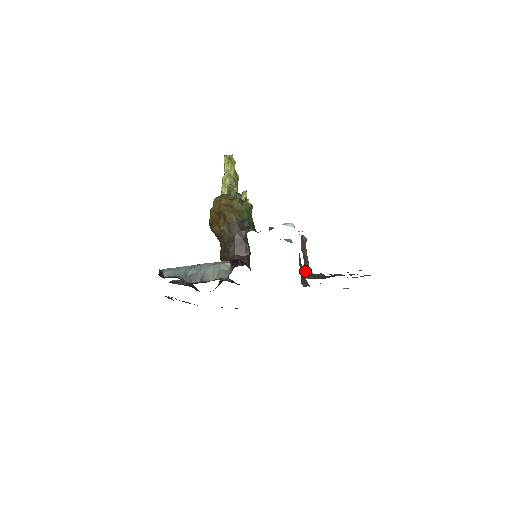
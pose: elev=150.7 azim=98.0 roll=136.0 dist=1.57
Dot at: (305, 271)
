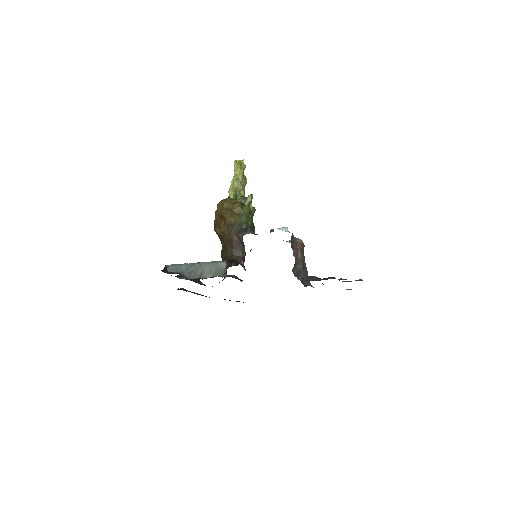
Dot at: (297, 273)
